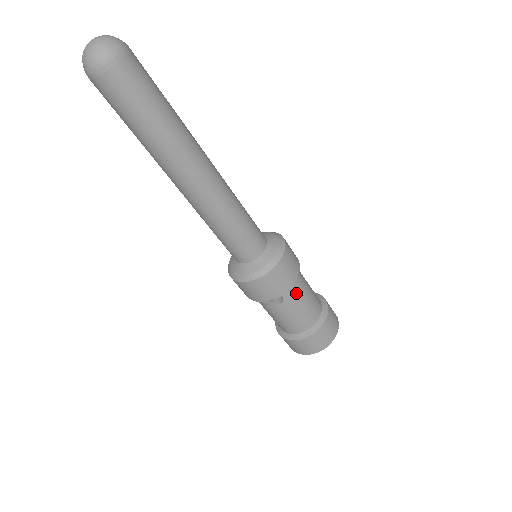
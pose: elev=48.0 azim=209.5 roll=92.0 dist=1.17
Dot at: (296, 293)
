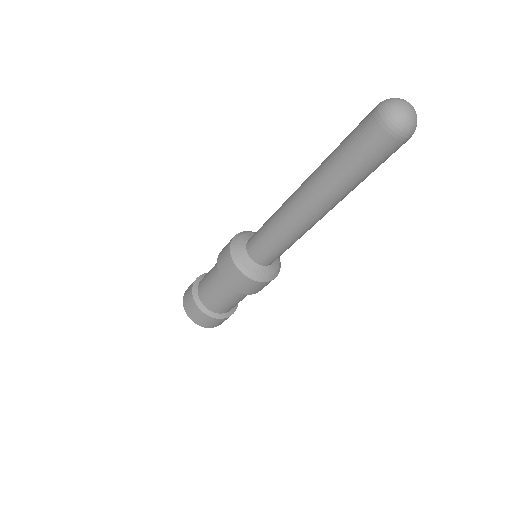
Dot at: occluded
